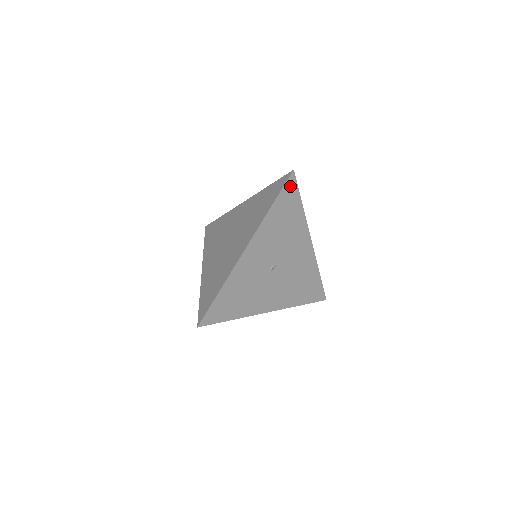
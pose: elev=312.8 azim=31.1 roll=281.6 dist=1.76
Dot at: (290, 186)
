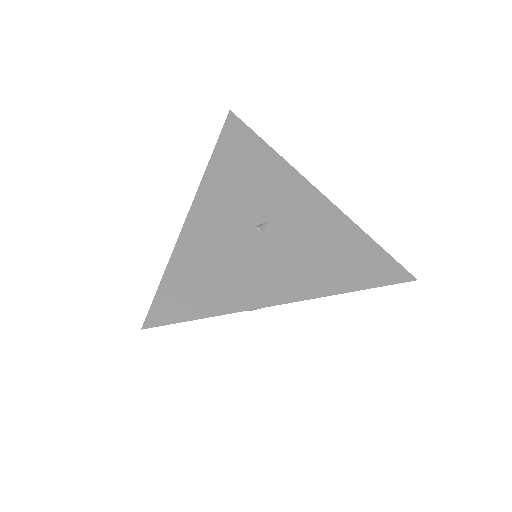
Dot at: (234, 127)
